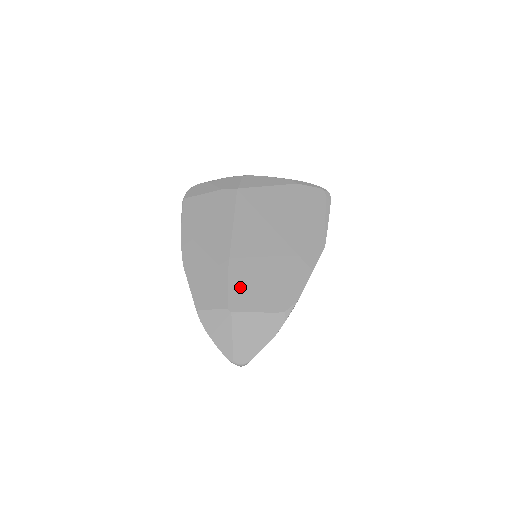
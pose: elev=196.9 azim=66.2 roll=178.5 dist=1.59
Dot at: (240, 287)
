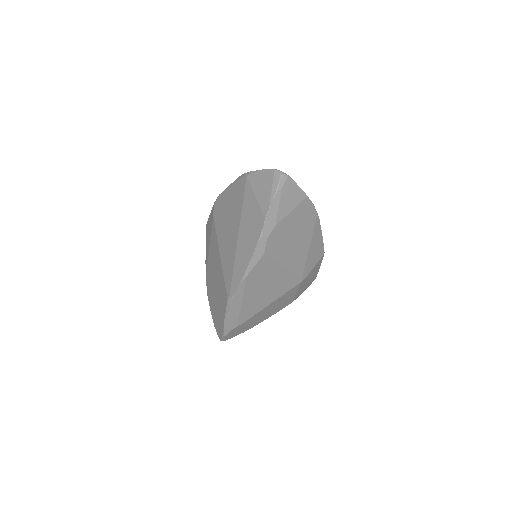
Dot at: occluded
